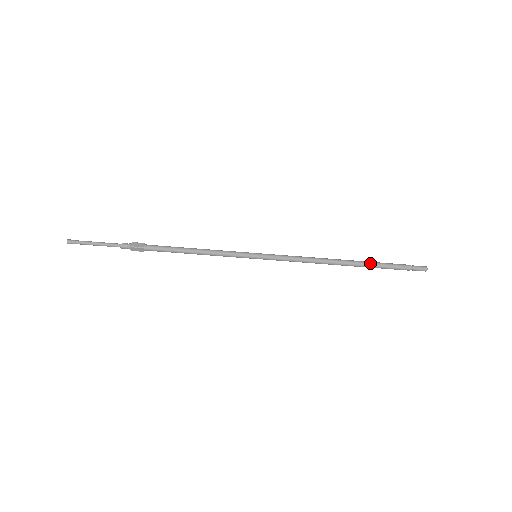
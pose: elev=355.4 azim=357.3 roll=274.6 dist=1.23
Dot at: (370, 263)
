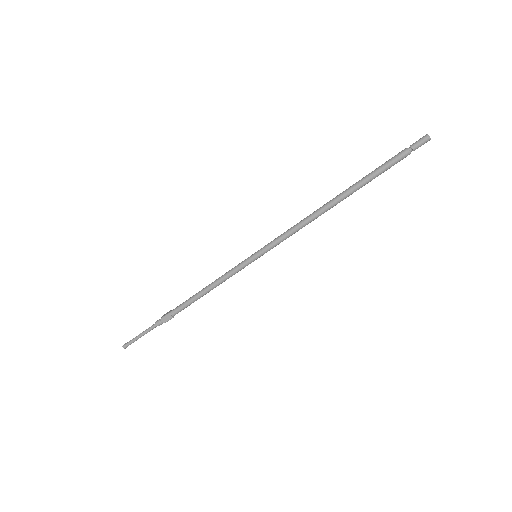
Dot at: (361, 179)
